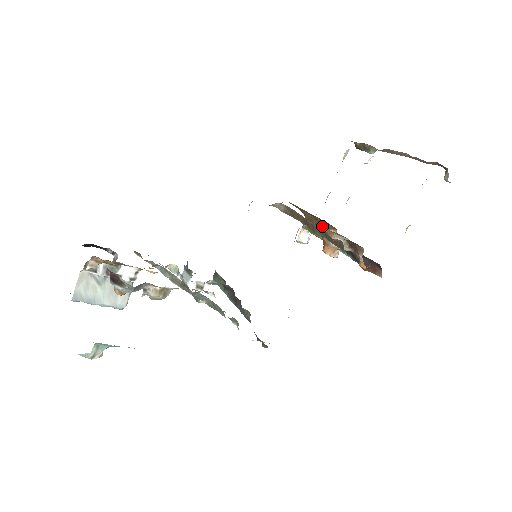
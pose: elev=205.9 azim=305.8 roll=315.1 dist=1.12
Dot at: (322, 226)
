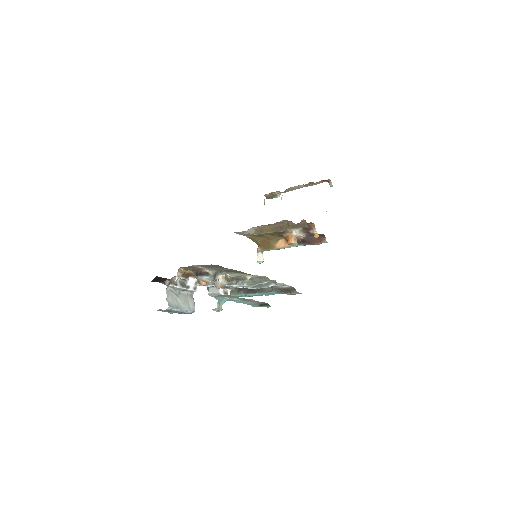
Dot at: (273, 241)
